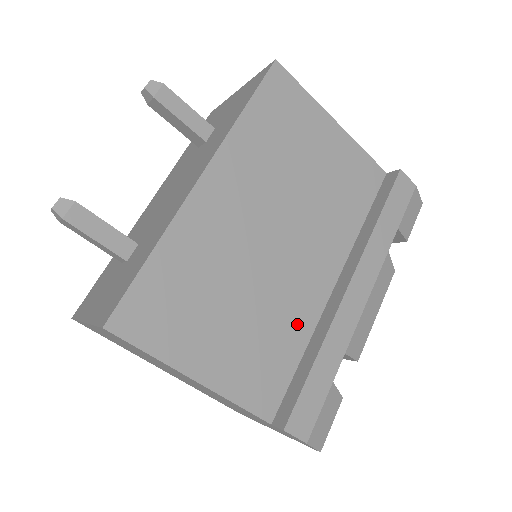
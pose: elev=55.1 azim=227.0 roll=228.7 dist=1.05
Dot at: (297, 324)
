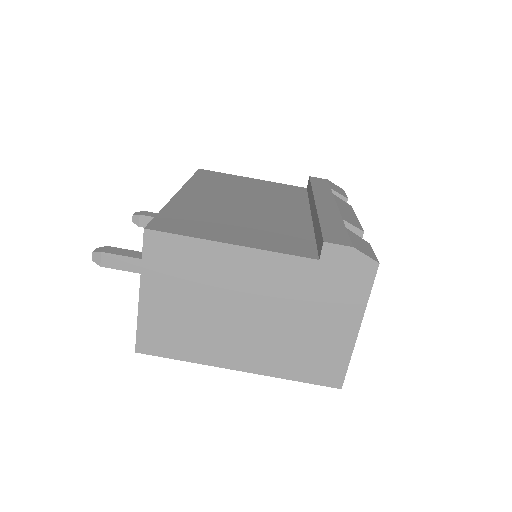
Dot at: (296, 227)
